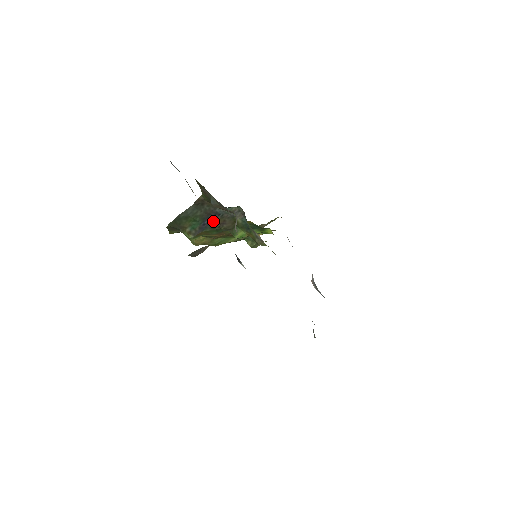
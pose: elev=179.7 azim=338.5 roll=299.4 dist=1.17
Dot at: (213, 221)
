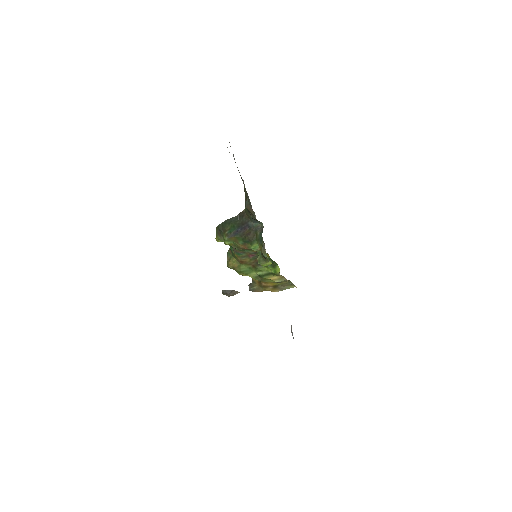
Dot at: (244, 230)
